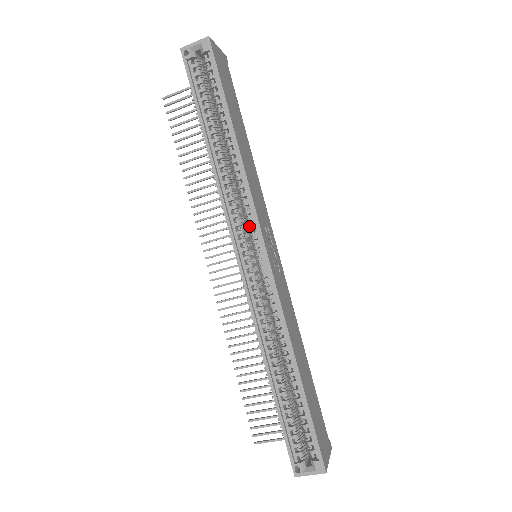
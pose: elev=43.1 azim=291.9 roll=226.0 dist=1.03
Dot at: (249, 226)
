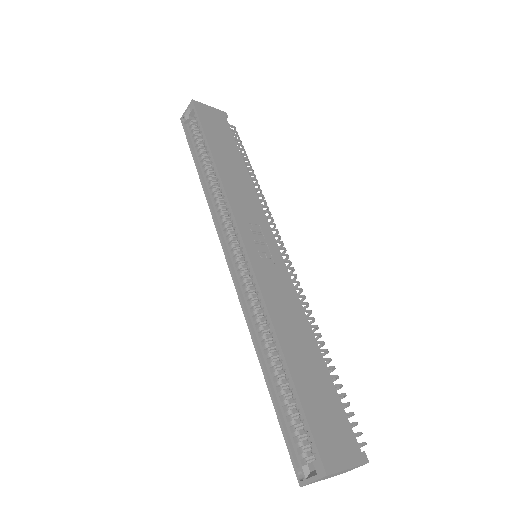
Dot at: (233, 225)
